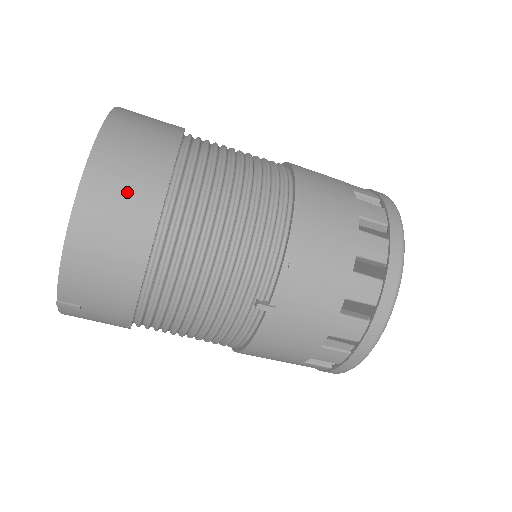
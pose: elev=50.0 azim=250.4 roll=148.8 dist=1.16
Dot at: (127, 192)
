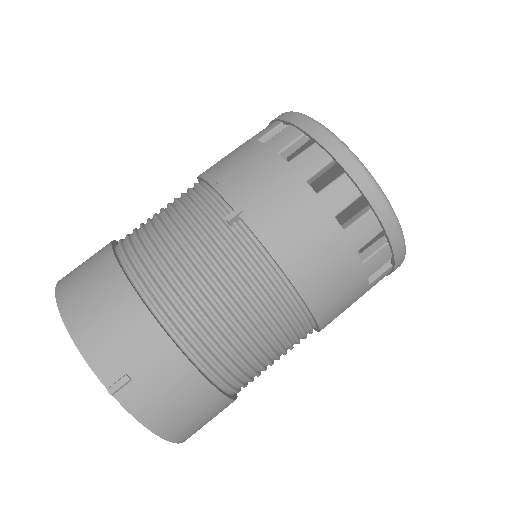
Dot at: (86, 269)
